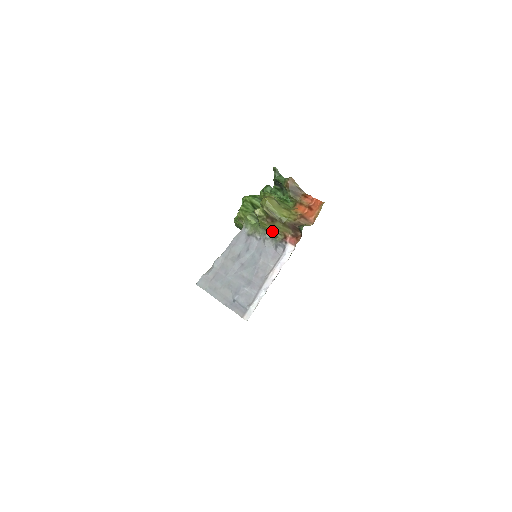
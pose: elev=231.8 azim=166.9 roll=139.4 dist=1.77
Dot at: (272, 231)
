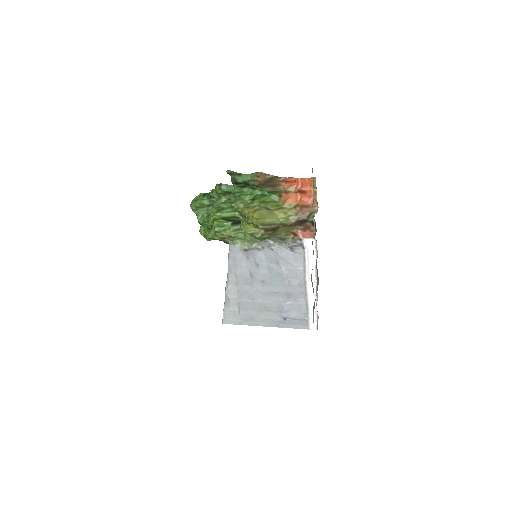
Dot at: (275, 236)
